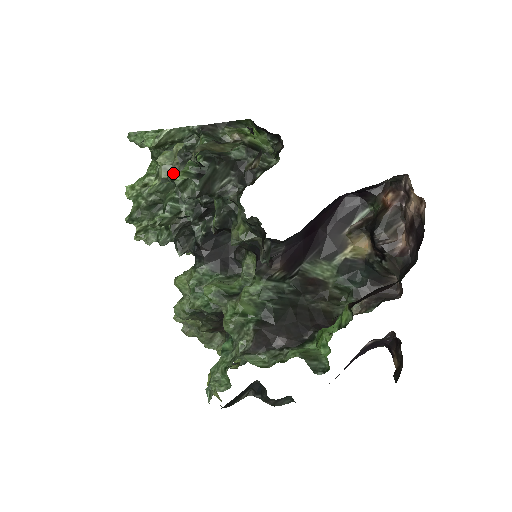
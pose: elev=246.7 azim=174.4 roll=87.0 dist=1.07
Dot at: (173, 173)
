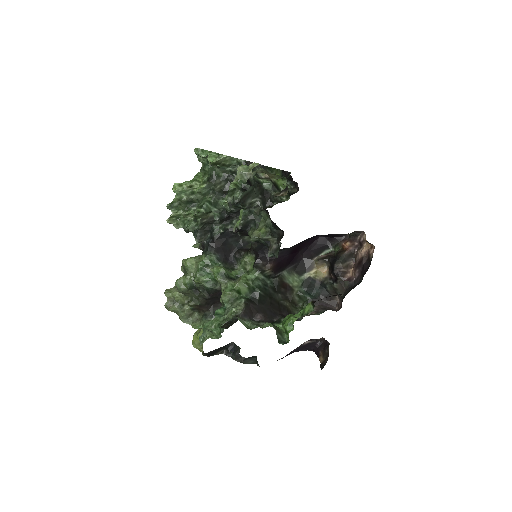
Dot at: (245, 179)
